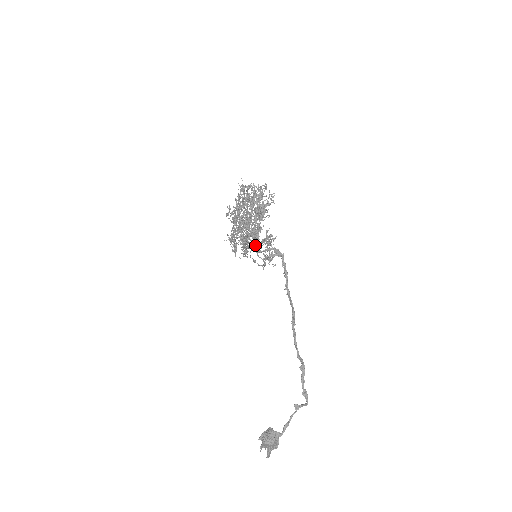
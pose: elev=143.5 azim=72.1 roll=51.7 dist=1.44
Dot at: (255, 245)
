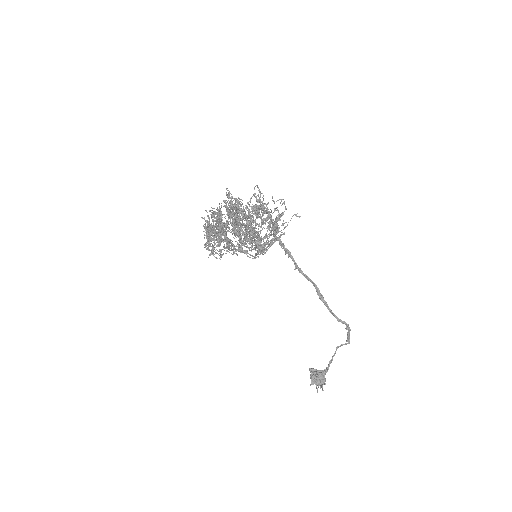
Dot at: (245, 243)
